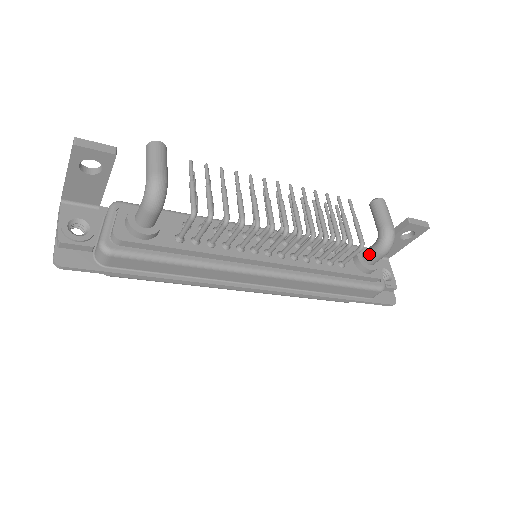
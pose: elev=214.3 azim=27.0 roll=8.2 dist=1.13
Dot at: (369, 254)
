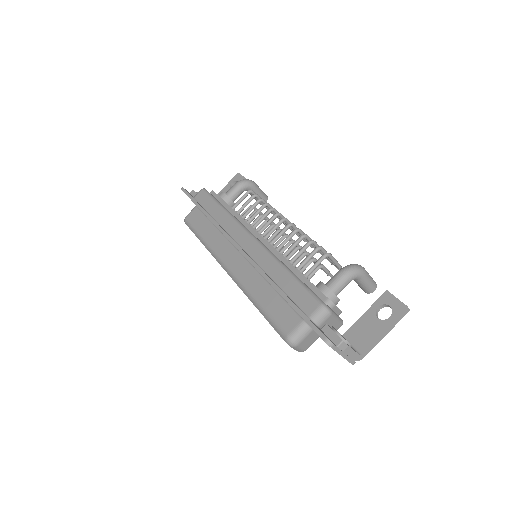
Dot at: (332, 278)
